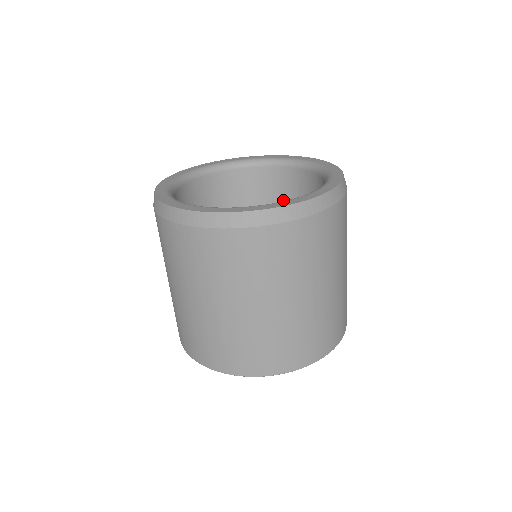
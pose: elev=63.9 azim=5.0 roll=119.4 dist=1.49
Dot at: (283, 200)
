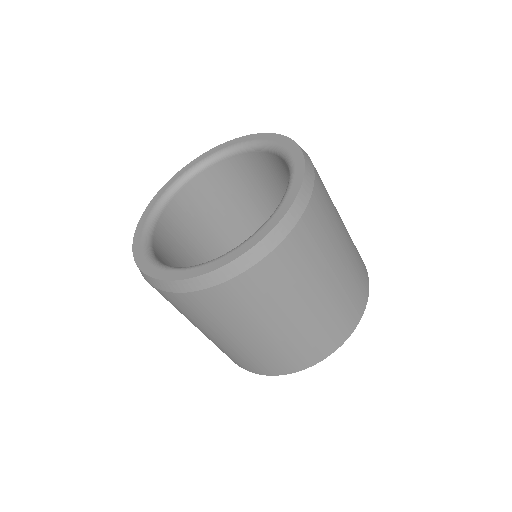
Dot at: occluded
